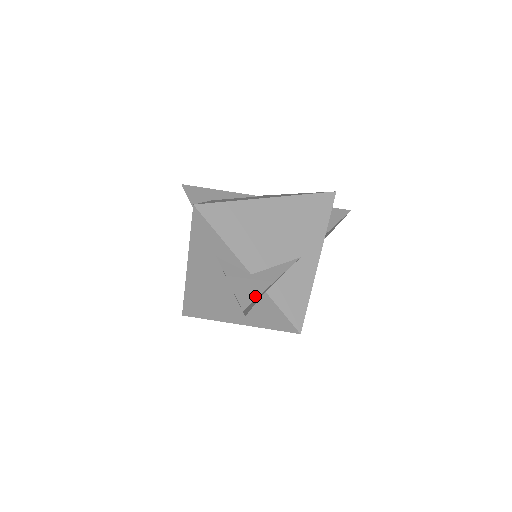
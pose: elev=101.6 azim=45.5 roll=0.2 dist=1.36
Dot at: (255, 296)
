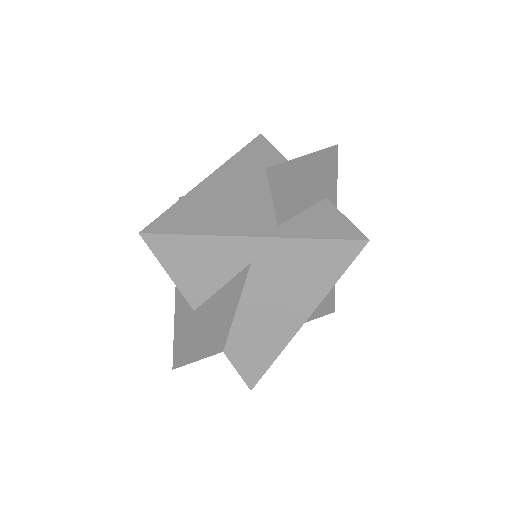
Dot at: (334, 168)
